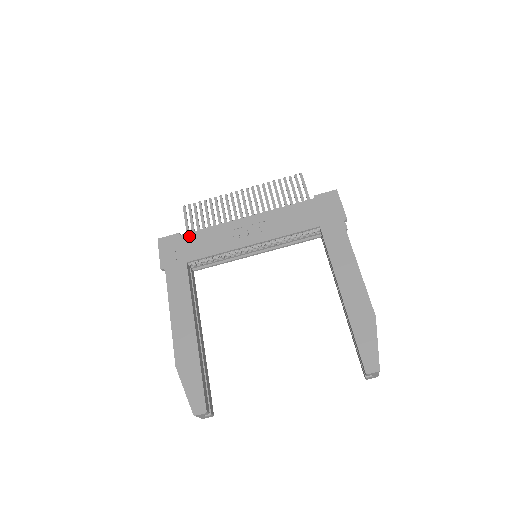
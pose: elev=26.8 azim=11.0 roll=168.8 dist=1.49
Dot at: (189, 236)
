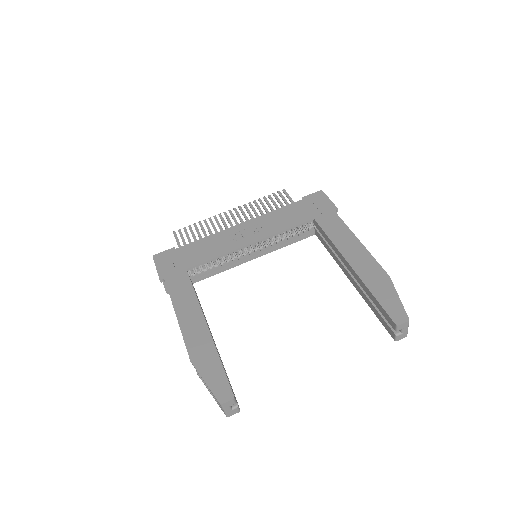
Dot at: (185, 248)
